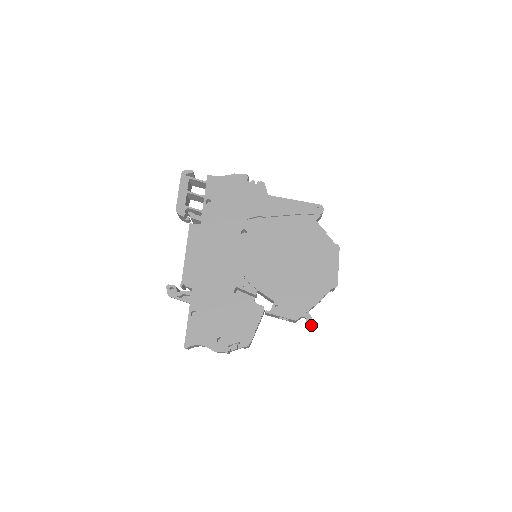
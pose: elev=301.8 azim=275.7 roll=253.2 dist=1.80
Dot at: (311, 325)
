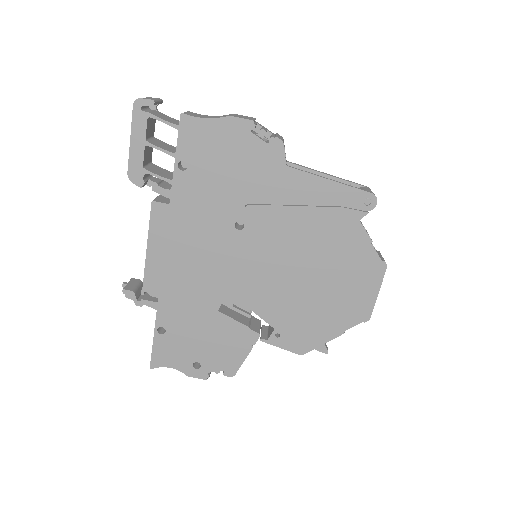
Dot at: occluded
